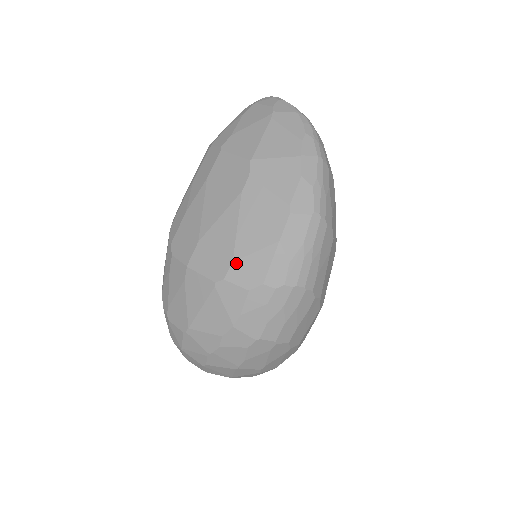
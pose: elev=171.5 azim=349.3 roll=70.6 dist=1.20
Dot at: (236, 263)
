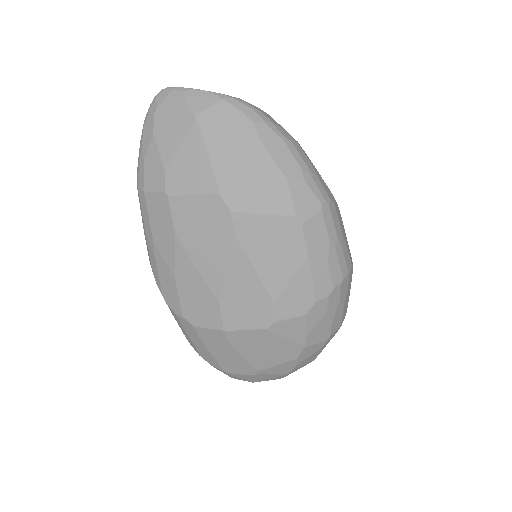
Dot at: (277, 301)
